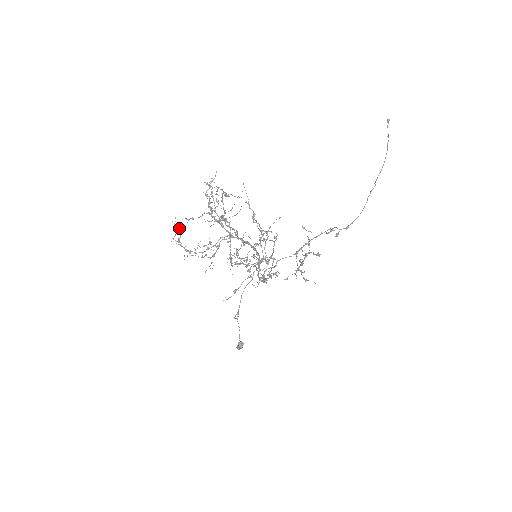
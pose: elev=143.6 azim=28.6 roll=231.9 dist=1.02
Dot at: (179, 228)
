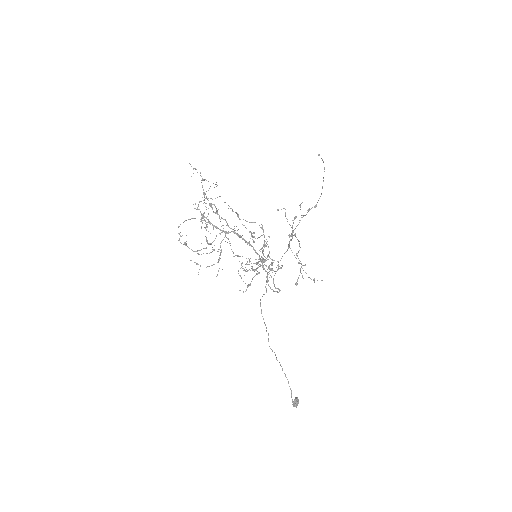
Dot at: occluded
